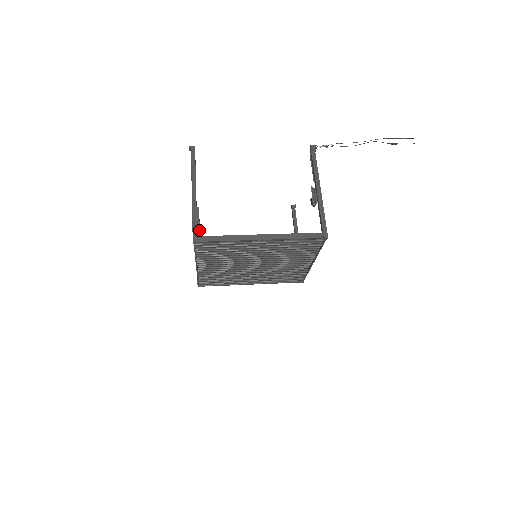
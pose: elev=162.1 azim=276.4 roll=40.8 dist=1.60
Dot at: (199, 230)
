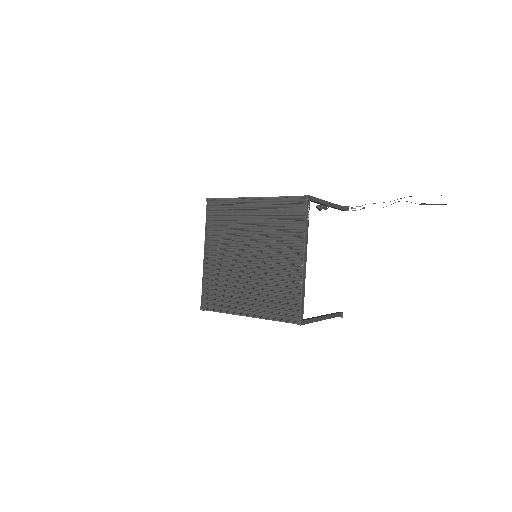
Dot at: occluded
